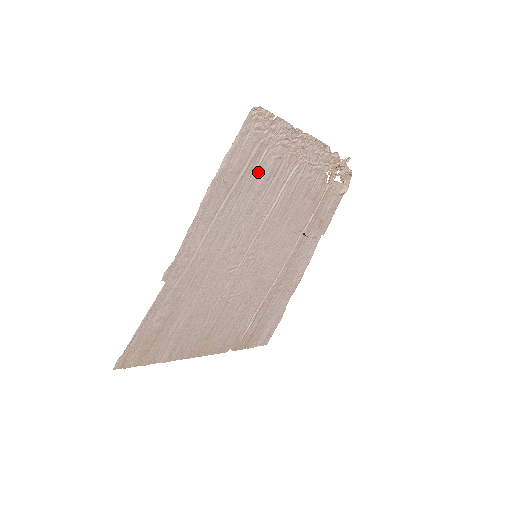
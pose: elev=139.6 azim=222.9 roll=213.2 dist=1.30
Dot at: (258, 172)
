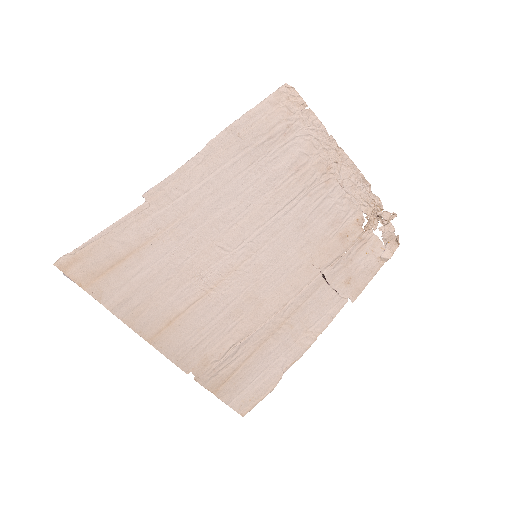
Dot at: (279, 153)
